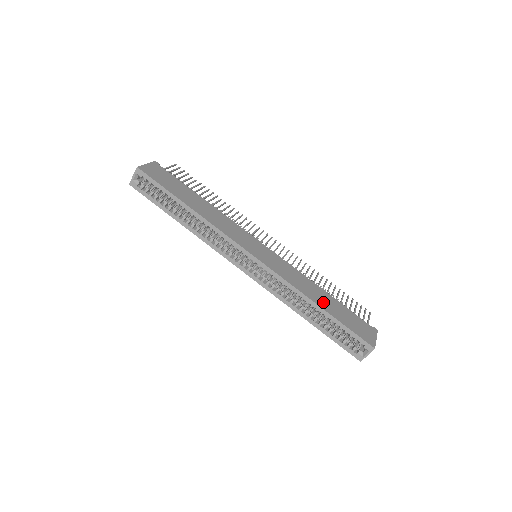
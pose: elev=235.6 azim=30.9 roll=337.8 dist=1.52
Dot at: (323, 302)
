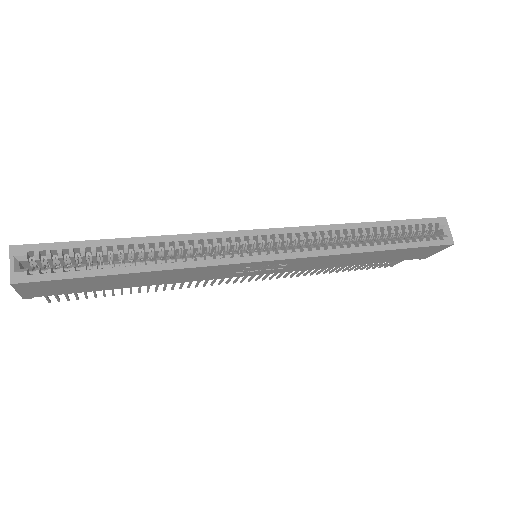
Dot at: occluded
